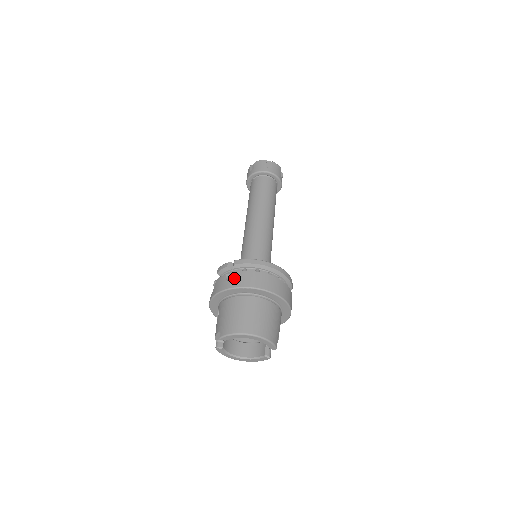
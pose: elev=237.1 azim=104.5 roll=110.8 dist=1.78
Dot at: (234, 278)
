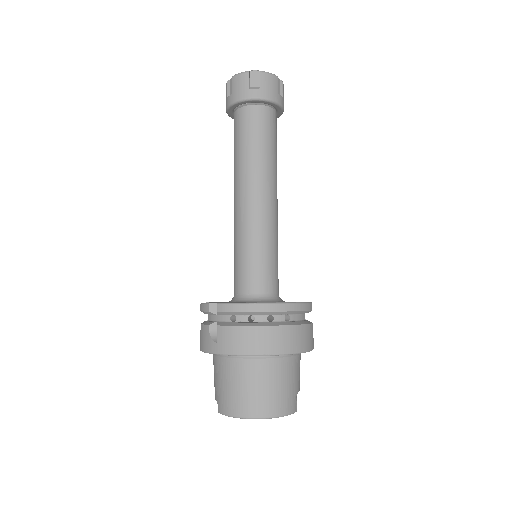
Dot at: (219, 337)
